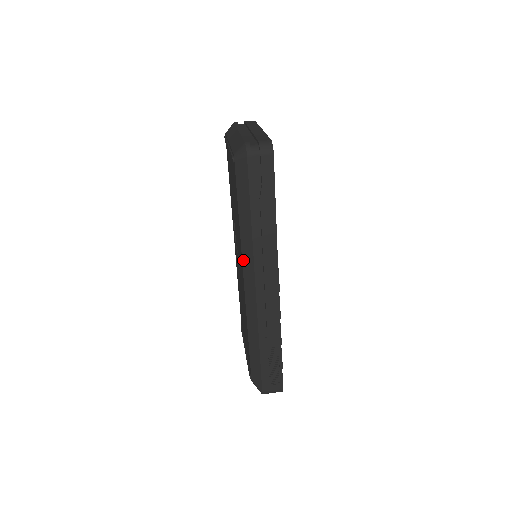
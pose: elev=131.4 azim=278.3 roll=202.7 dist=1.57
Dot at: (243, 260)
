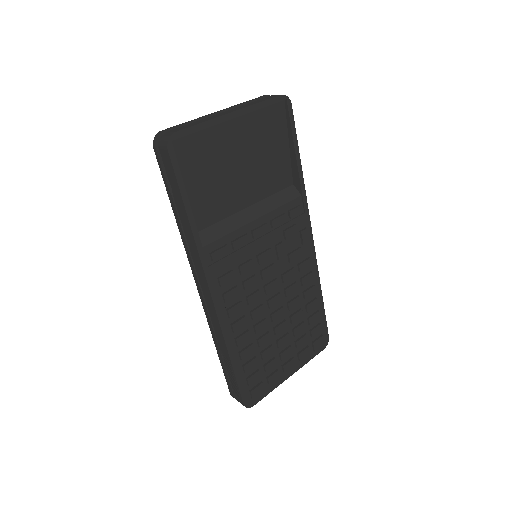
Dot at: occluded
